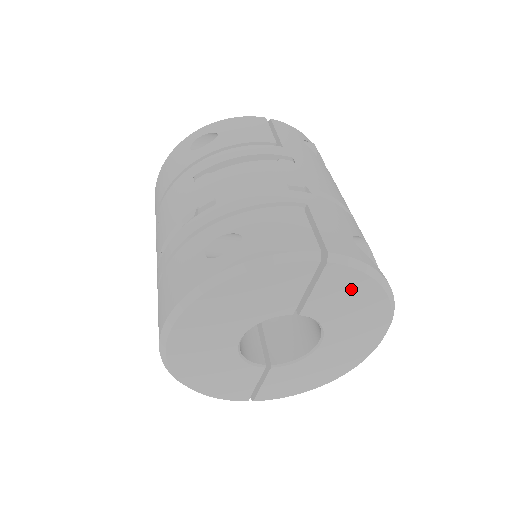
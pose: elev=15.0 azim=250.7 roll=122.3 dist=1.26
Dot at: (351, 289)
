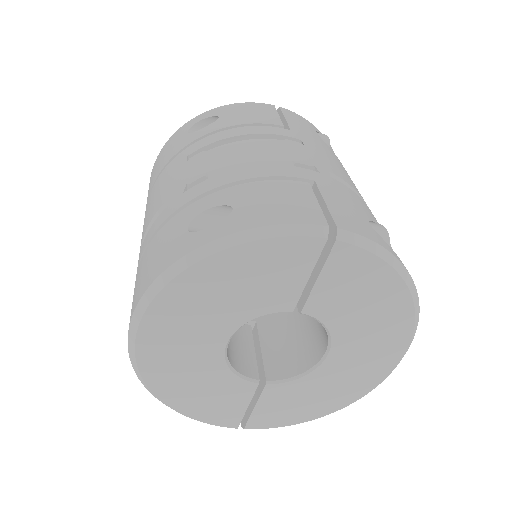
Dot at: (366, 281)
